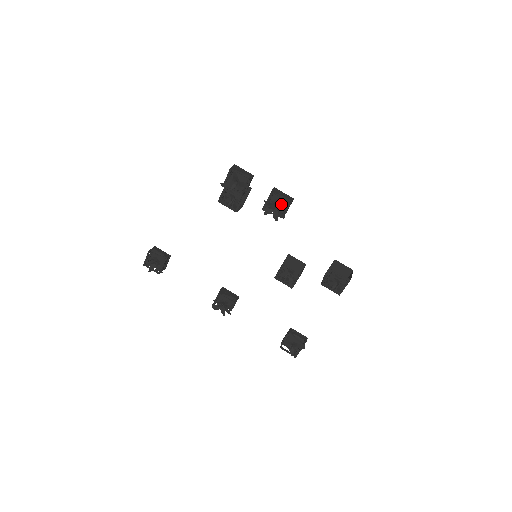
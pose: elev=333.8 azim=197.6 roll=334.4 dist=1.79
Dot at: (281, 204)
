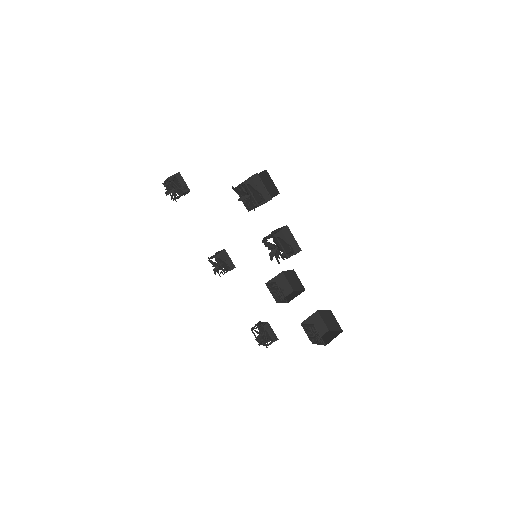
Dot at: (281, 250)
